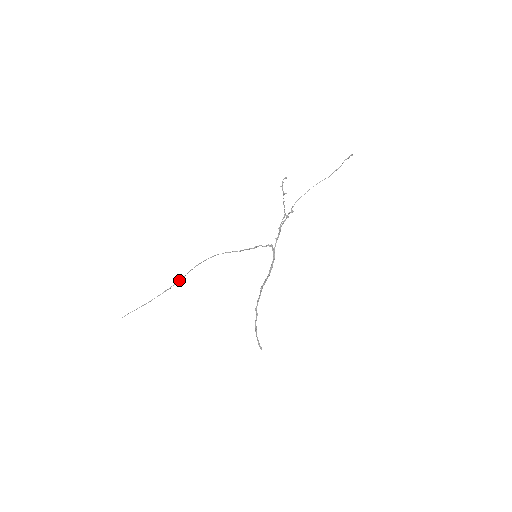
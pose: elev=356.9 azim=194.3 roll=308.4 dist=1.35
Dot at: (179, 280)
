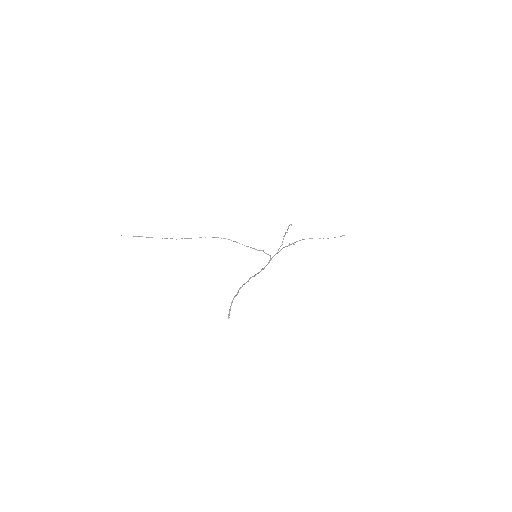
Dot at: (186, 238)
